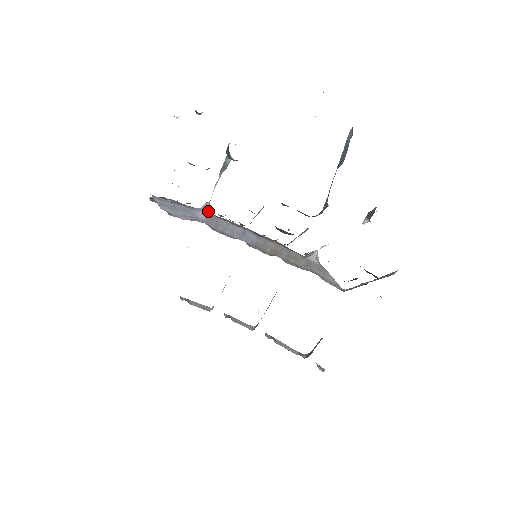
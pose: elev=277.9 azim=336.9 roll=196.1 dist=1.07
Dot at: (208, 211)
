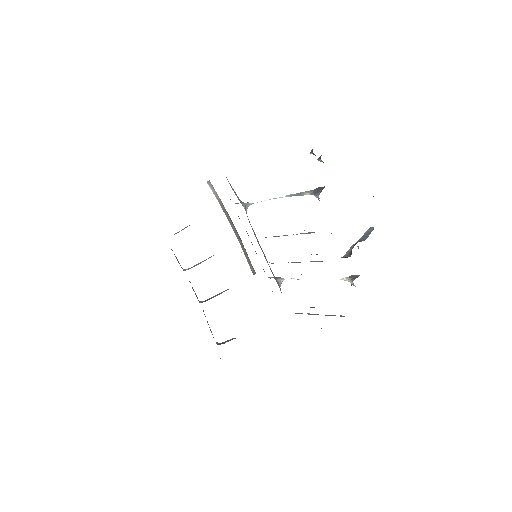
Dot at: (247, 208)
